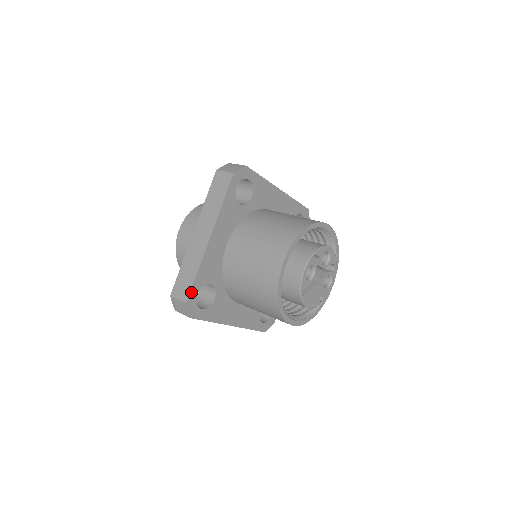
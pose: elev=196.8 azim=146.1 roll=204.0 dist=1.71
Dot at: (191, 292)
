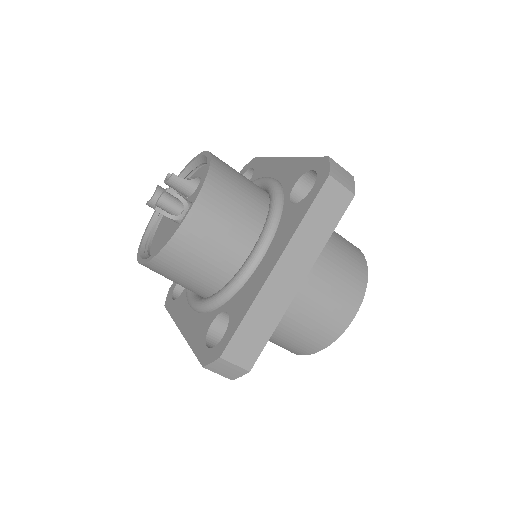
Dot at: (258, 356)
